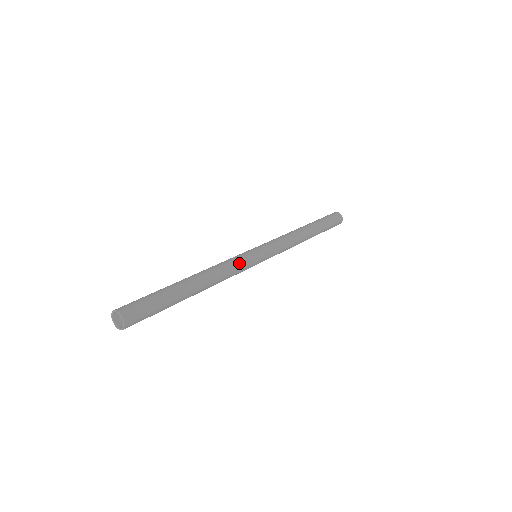
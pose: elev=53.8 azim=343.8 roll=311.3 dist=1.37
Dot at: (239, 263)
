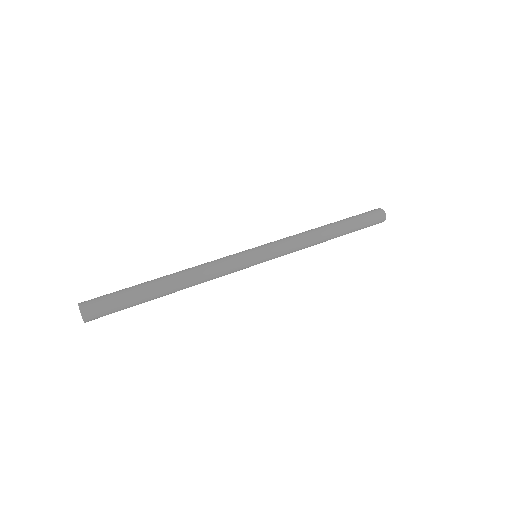
Dot at: (229, 266)
